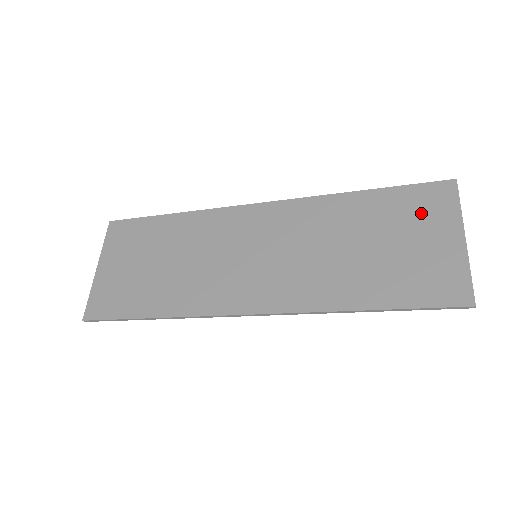
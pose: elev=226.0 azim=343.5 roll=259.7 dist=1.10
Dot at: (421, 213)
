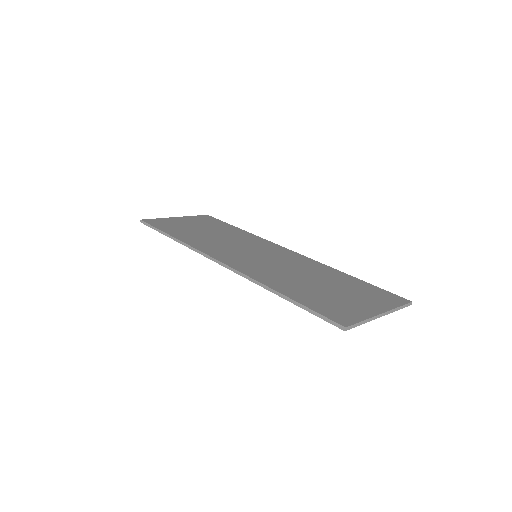
Dot at: (370, 295)
